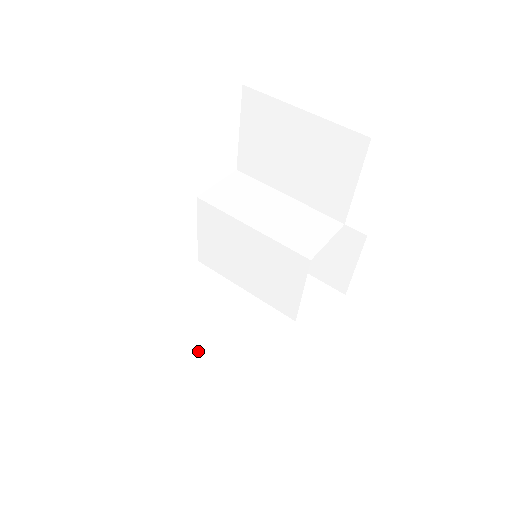
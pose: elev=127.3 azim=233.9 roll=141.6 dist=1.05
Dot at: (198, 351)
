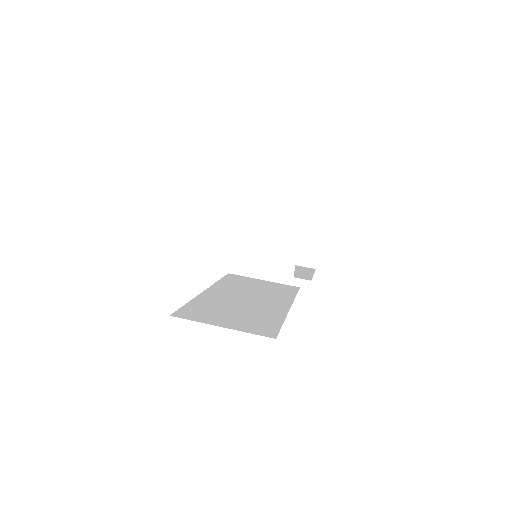
Dot at: (250, 275)
